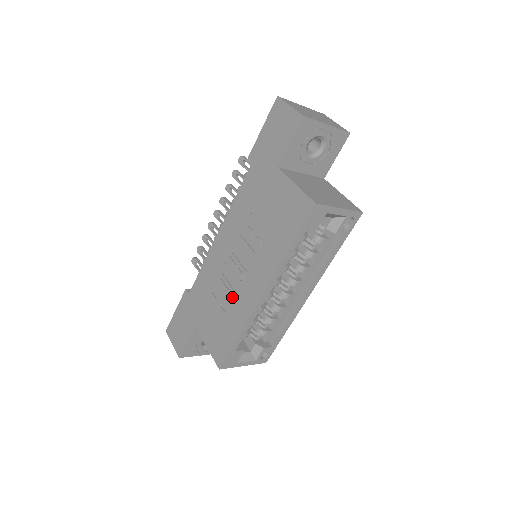
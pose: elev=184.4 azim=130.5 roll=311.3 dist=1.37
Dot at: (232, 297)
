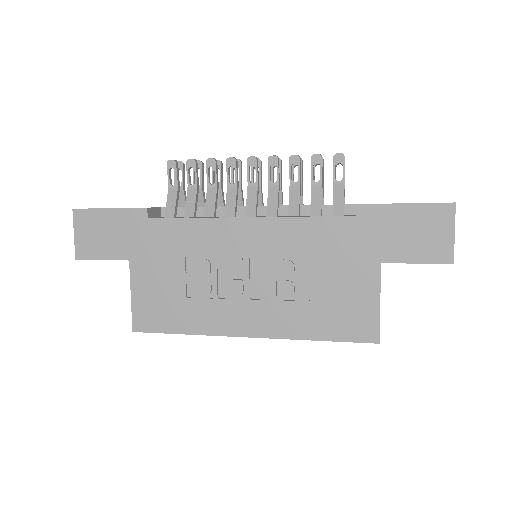
Dot at: (209, 294)
